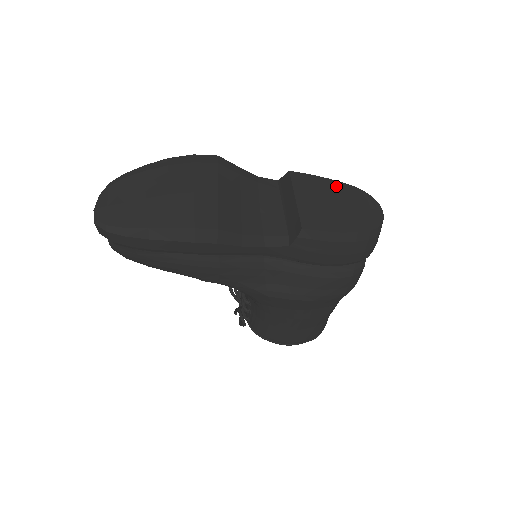
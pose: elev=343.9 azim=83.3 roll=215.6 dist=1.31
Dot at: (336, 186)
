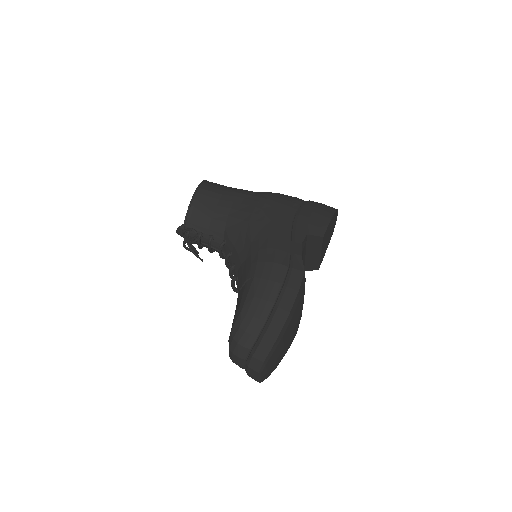
Dot at: occluded
